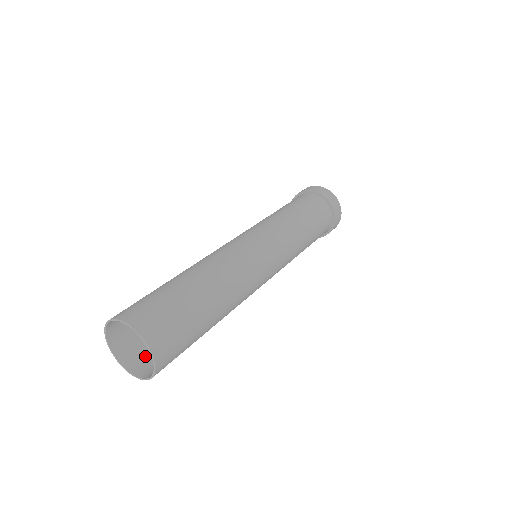
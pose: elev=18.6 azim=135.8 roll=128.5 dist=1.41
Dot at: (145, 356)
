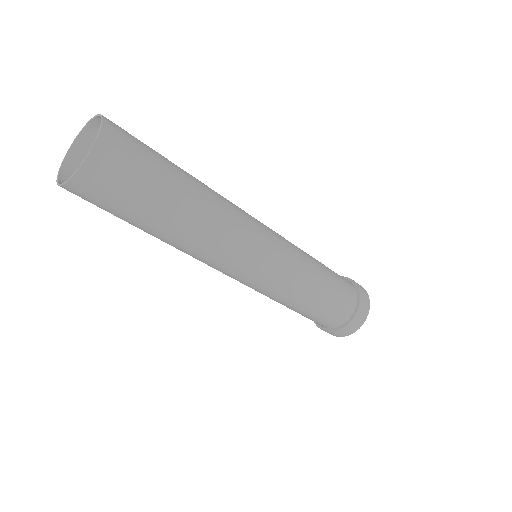
Dot at: (92, 197)
